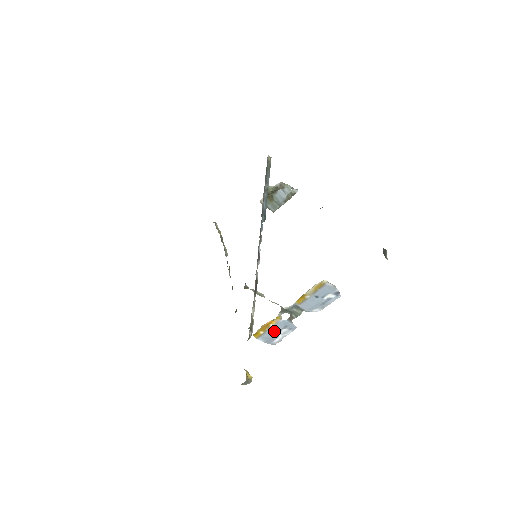
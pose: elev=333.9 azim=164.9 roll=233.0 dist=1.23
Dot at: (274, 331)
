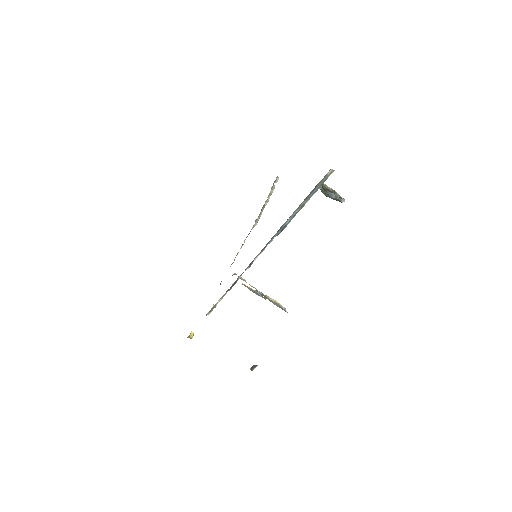
Dot at: (253, 291)
